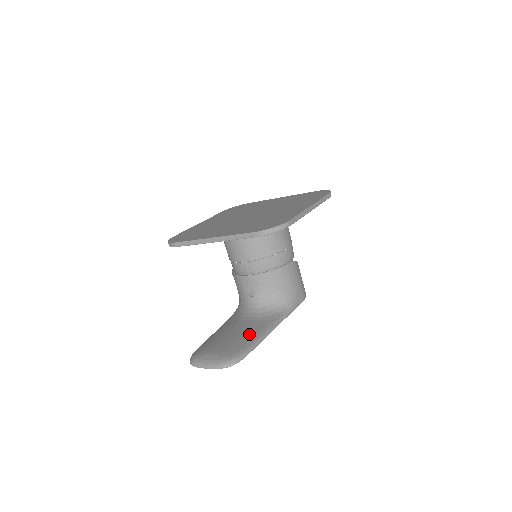
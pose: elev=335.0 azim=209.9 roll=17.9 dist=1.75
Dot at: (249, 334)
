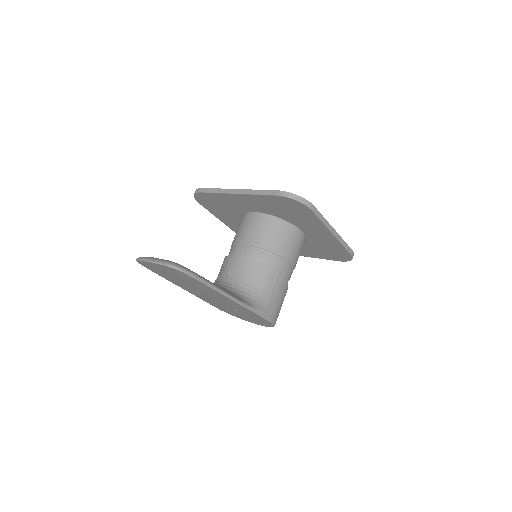
Dot at: occluded
